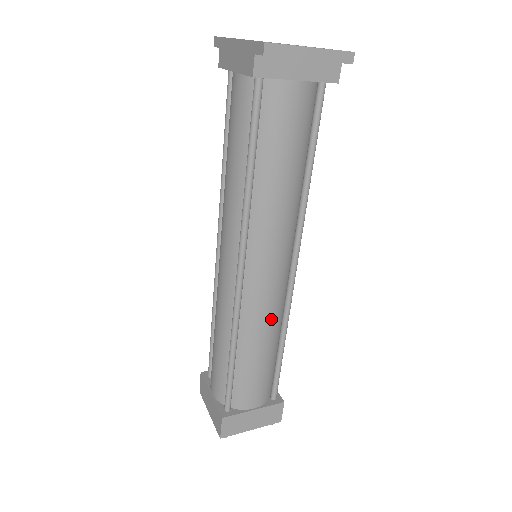
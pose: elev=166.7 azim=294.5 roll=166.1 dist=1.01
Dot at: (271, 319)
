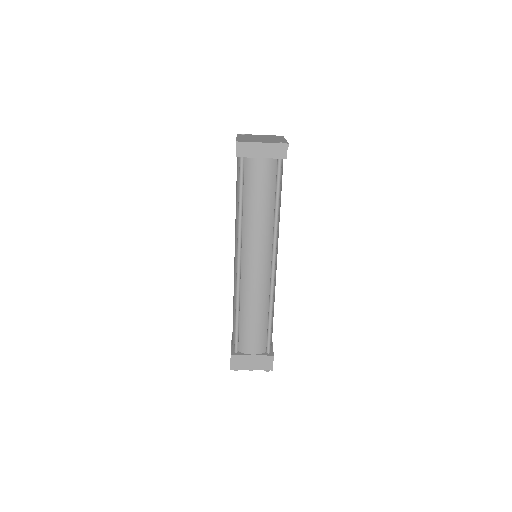
Dot at: (259, 294)
